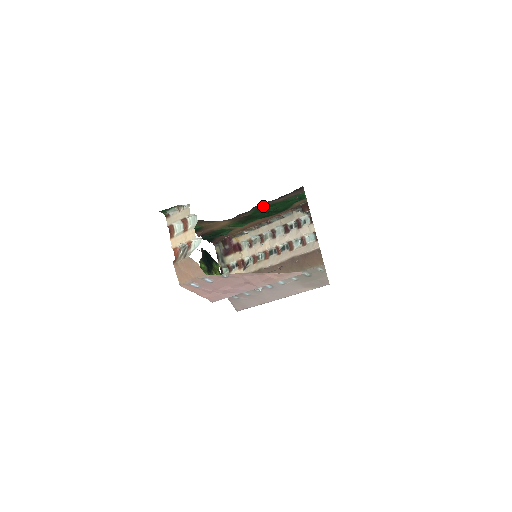
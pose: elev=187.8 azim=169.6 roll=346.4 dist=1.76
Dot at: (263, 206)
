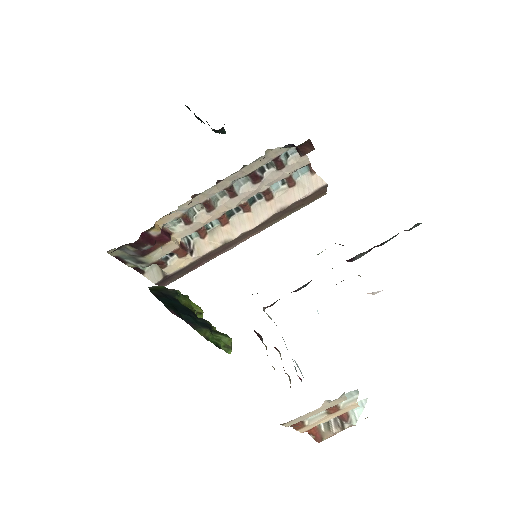
Dot at: occluded
